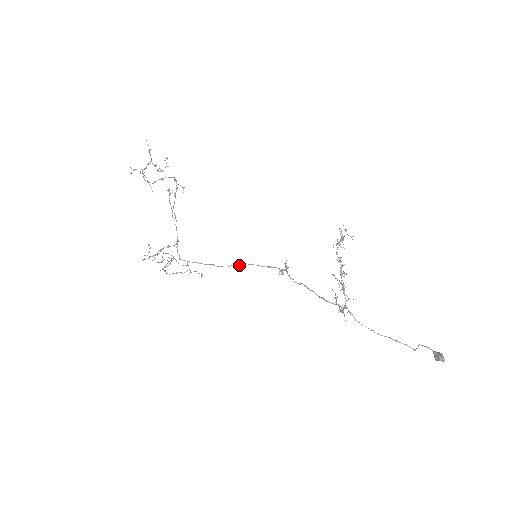
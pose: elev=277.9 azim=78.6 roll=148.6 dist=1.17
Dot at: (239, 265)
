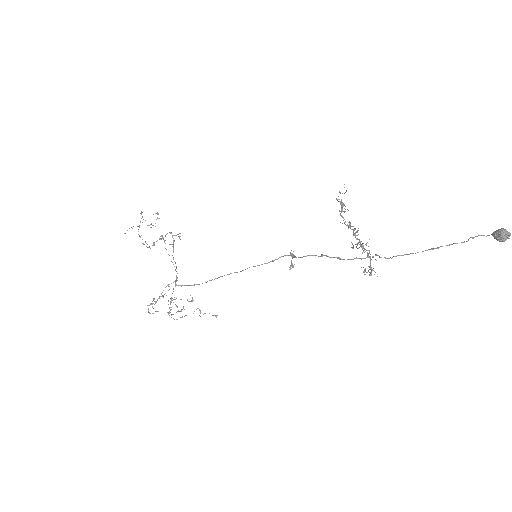
Dot at: (240, 271)
